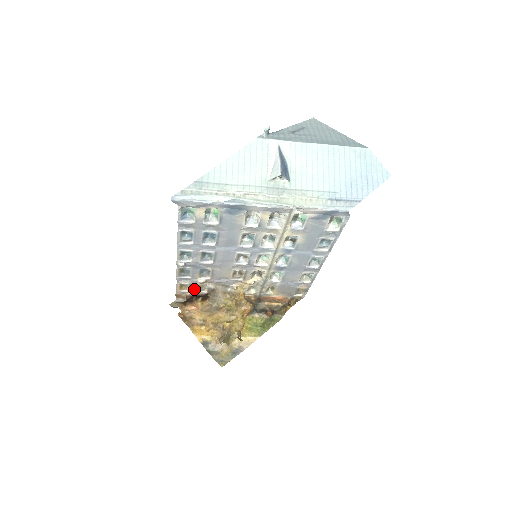
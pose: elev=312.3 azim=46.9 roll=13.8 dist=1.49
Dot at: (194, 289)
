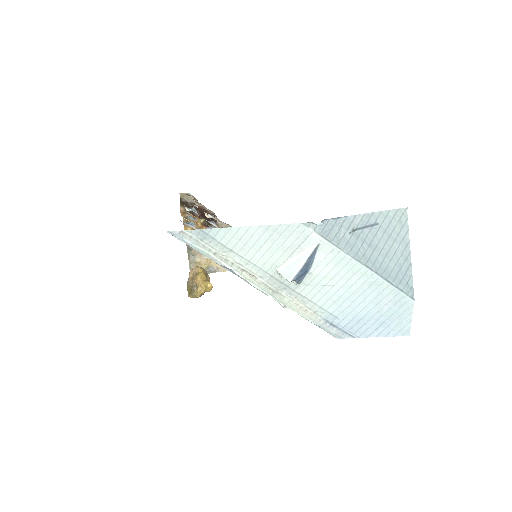
Dot at: occluded
